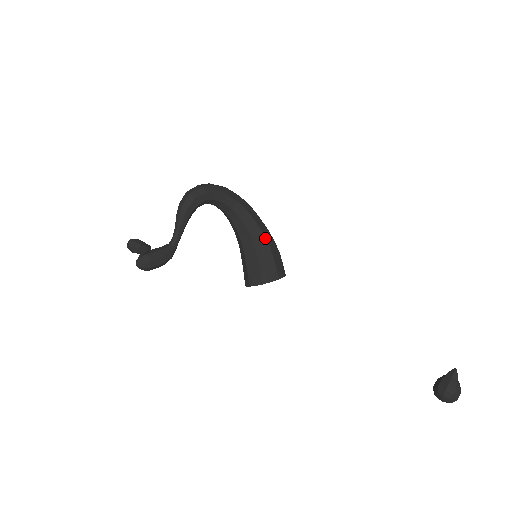
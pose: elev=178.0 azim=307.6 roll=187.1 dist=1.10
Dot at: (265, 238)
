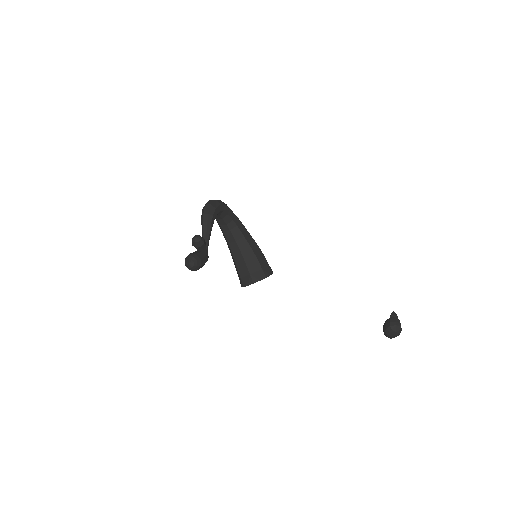
Dot at: (256, 243)
